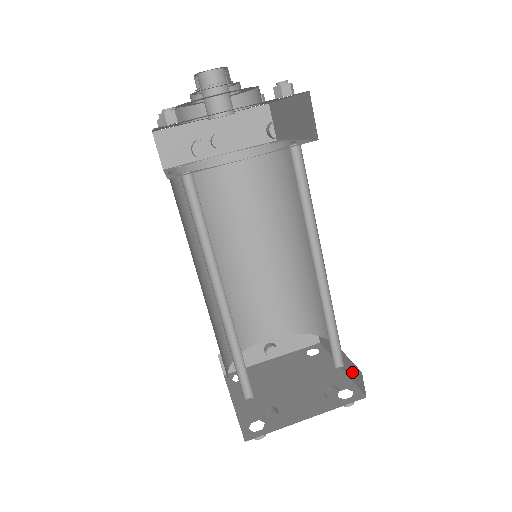
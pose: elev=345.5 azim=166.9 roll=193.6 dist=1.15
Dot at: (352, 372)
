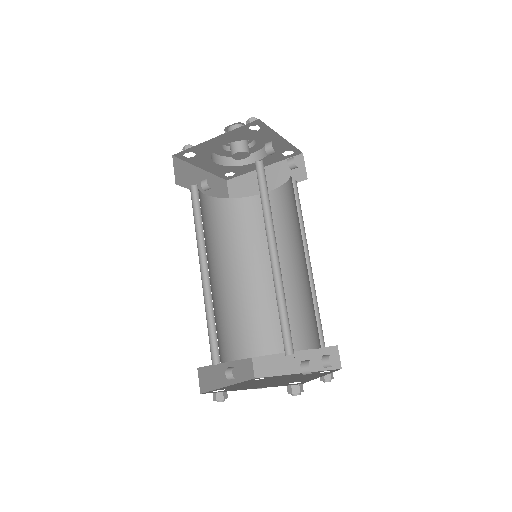
Dot at: (319, 360)
